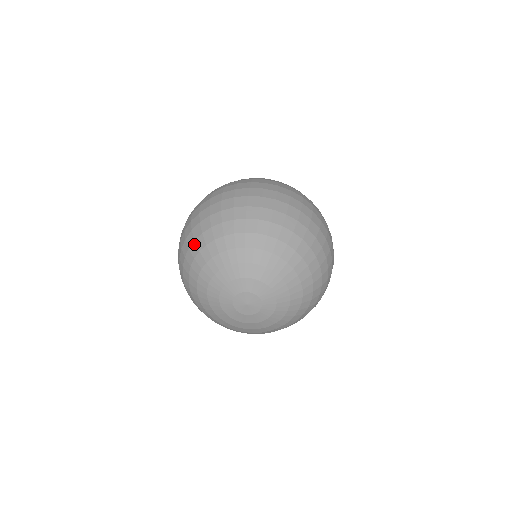
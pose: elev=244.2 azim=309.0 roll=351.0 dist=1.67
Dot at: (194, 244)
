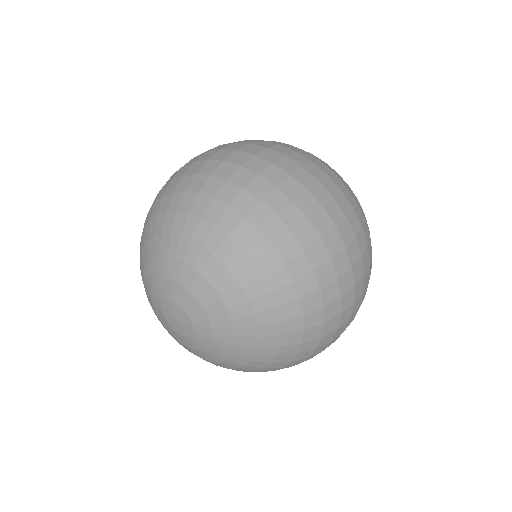
Dot at: occluded
